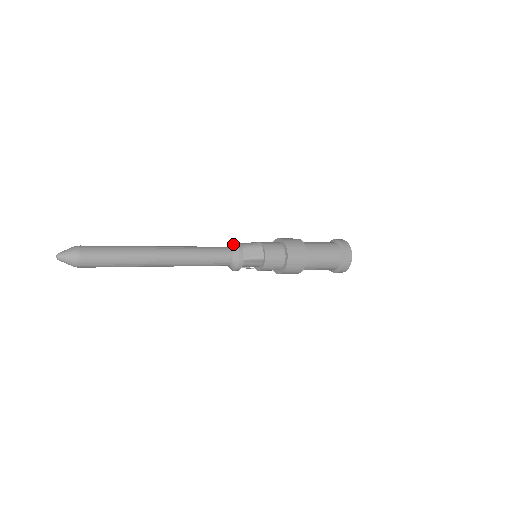
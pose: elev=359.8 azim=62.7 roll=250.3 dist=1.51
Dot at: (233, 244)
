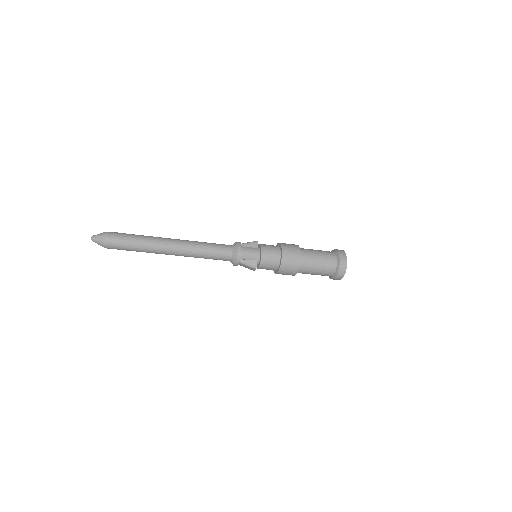
Dot at: occluded
